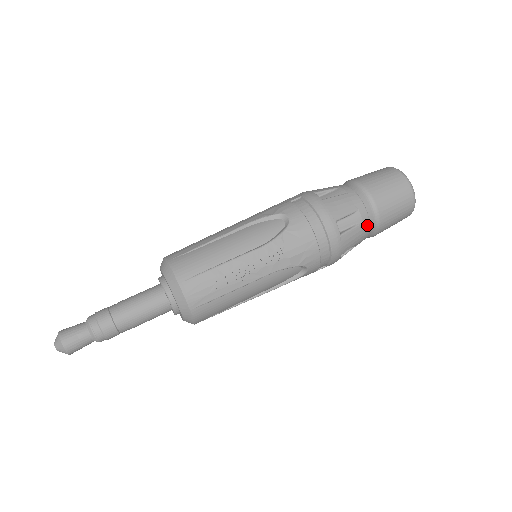
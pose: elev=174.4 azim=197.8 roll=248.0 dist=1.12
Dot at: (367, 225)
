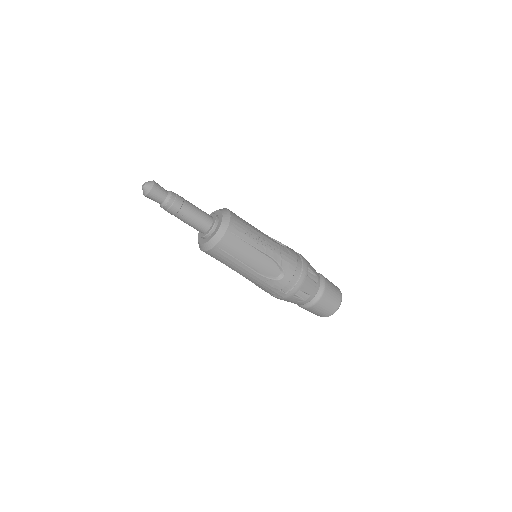
Dot at: (317, 288)
